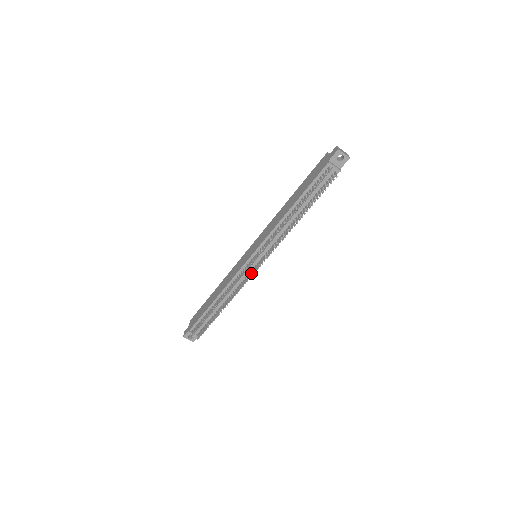
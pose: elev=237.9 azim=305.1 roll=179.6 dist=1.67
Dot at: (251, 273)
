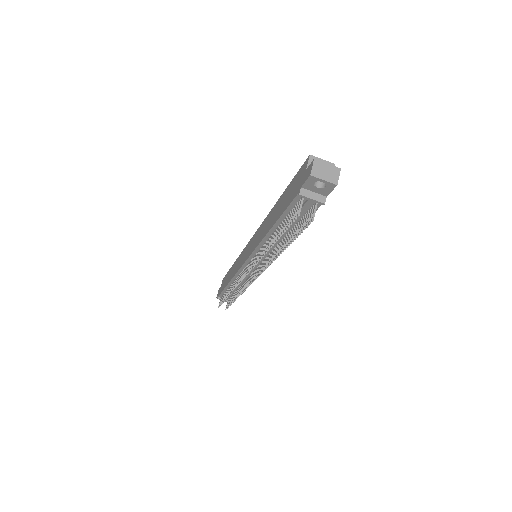
Dot at: (251, 278)
